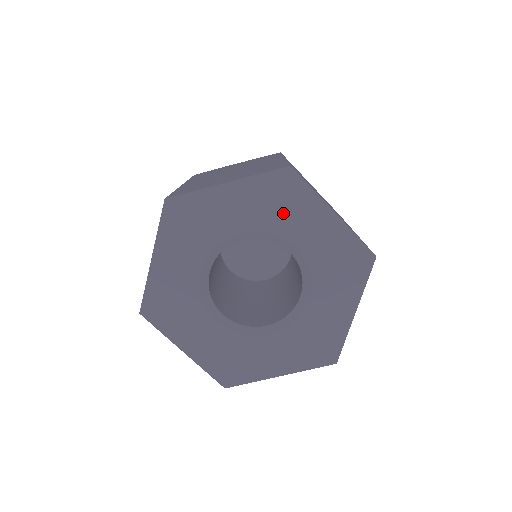
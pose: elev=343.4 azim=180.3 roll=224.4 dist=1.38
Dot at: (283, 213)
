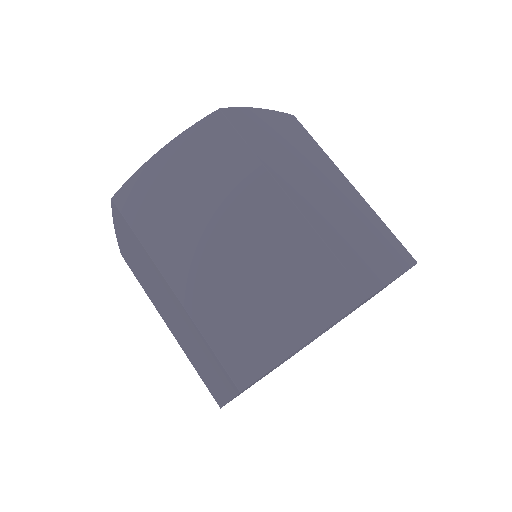
Dot at: occluded
